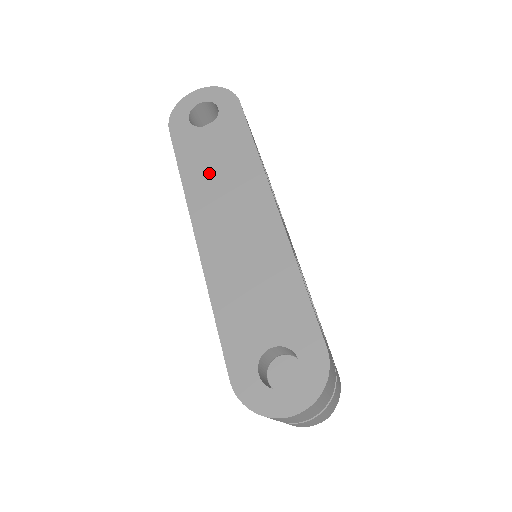
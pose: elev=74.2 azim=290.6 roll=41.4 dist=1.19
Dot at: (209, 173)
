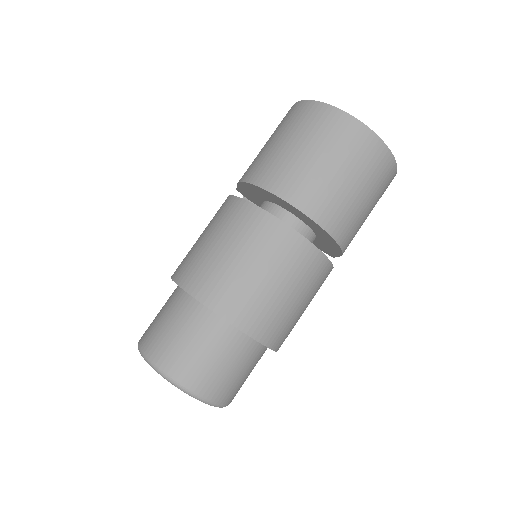
Dot at: occluded
